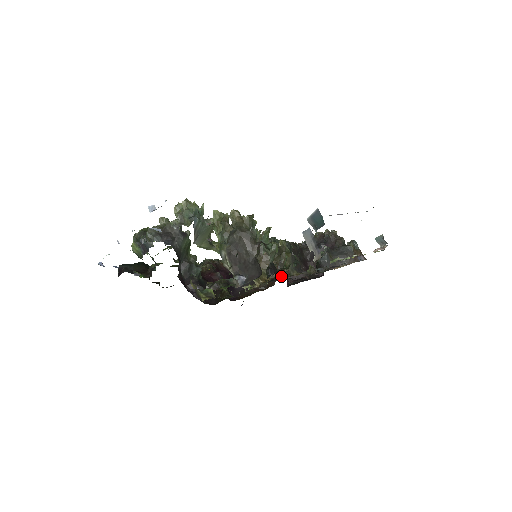
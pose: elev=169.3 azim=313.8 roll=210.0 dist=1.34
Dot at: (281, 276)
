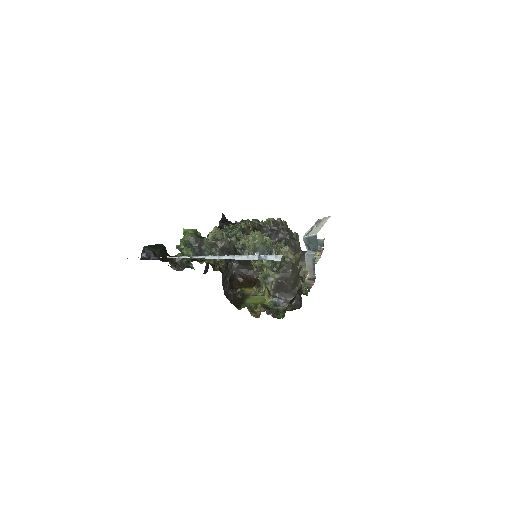
Dot at: occluded
